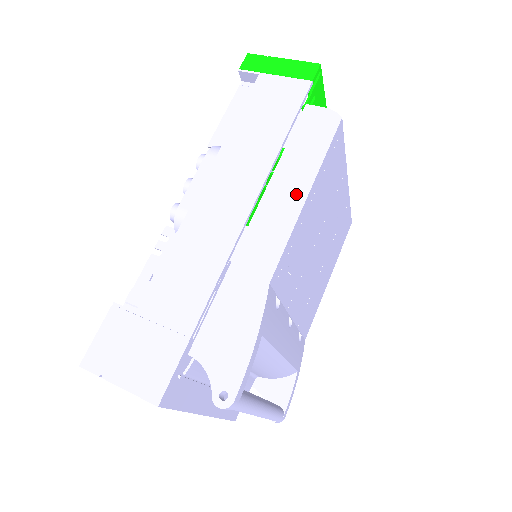
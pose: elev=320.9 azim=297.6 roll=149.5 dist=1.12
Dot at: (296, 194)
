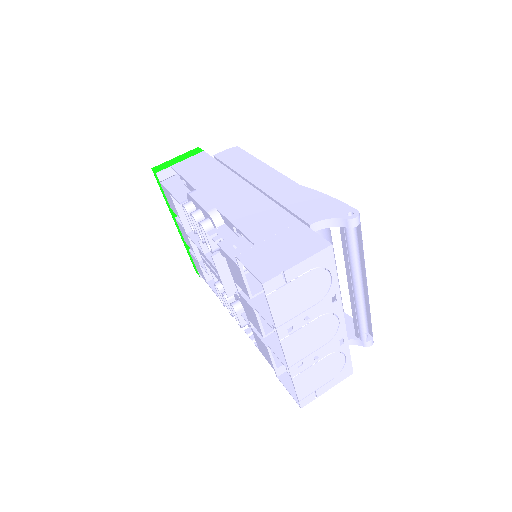
Dot at: (260, 167)
